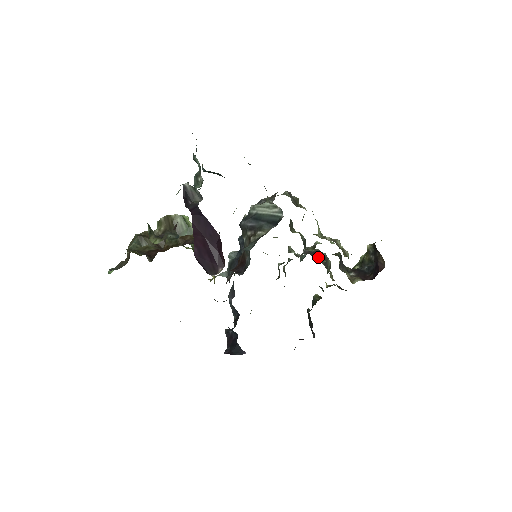
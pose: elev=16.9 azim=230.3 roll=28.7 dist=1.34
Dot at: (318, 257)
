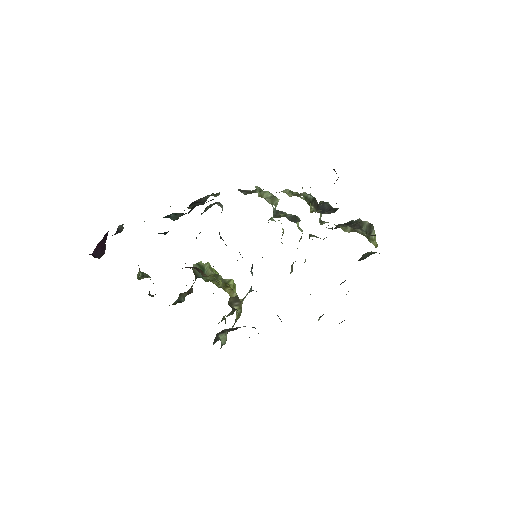
Dot at: (324, 223)
